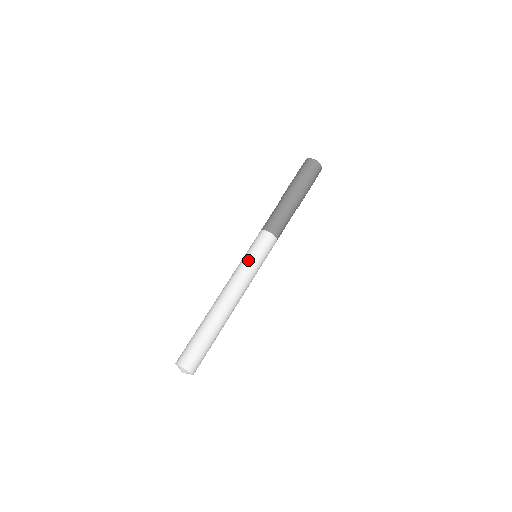
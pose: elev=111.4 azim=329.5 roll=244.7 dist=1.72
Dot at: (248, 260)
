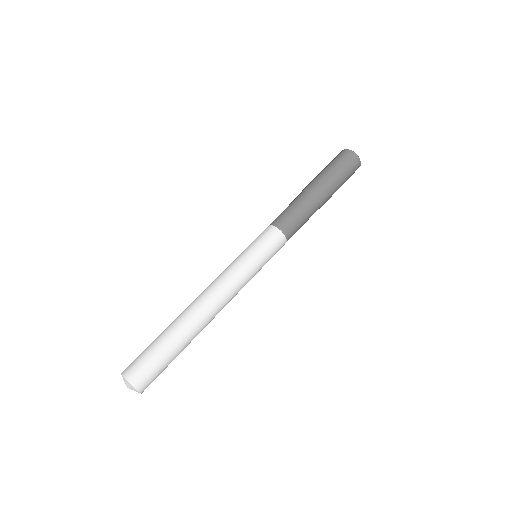
Dot at: (243, 258)
